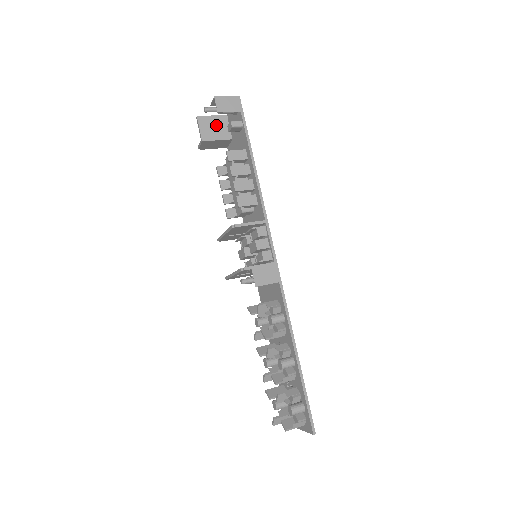
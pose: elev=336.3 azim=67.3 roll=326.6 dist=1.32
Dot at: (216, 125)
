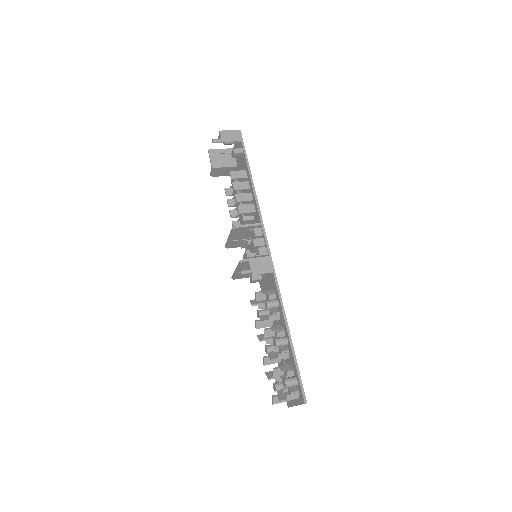
Dot at: (224, 156)
